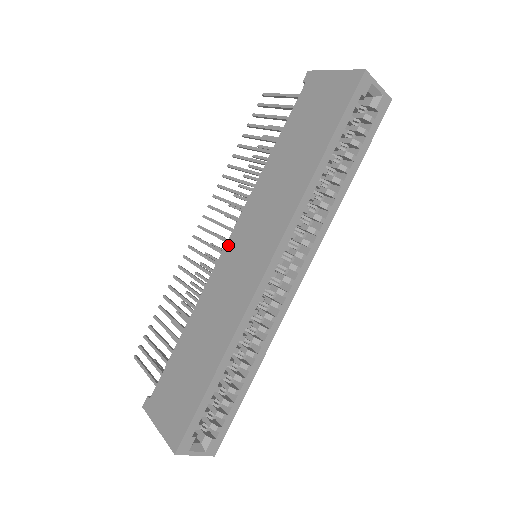
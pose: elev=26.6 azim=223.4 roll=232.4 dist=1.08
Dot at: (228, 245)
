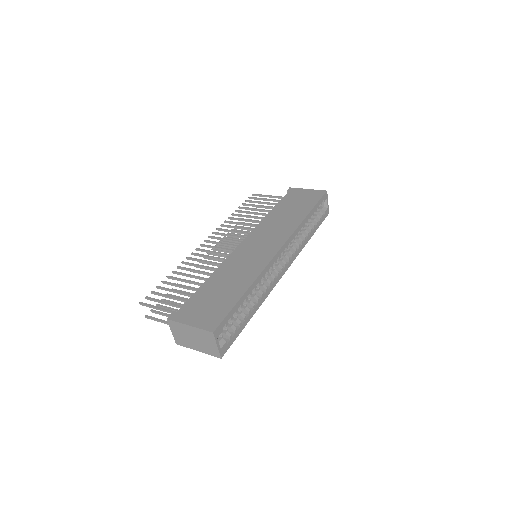
Dot at: (243, 243)
